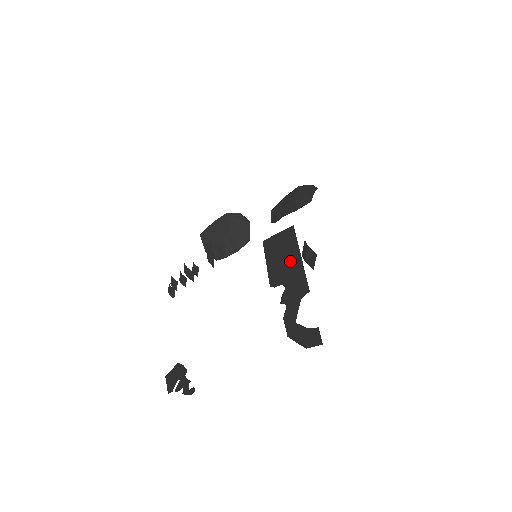
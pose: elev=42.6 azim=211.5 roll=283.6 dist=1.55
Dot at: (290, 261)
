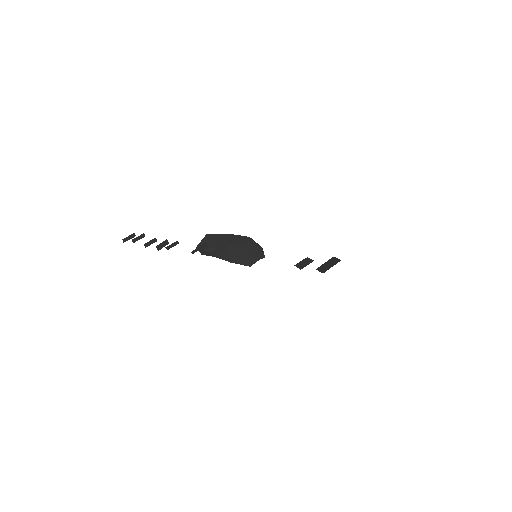
Dot at: occluded
